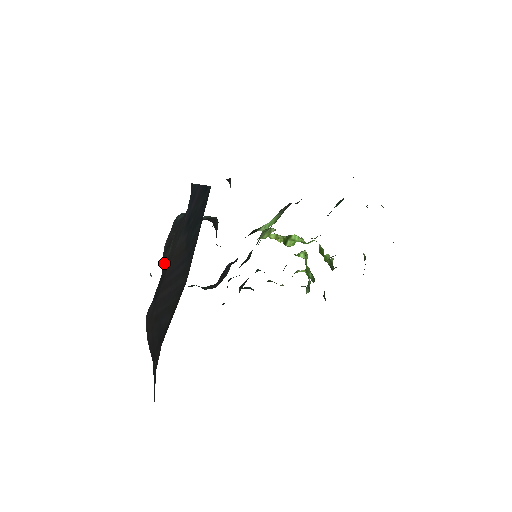
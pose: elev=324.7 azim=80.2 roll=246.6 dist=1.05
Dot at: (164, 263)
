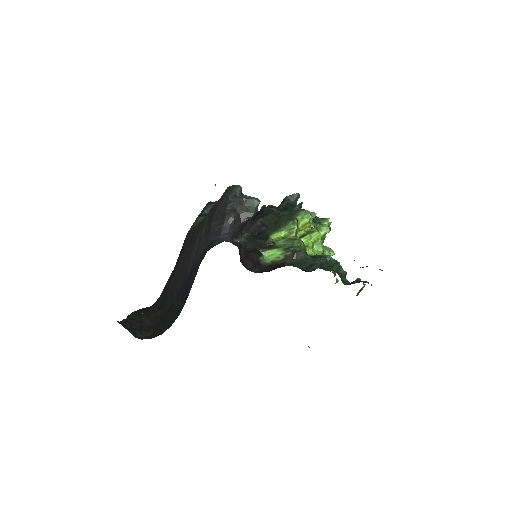
Dot at: (202, 227)
